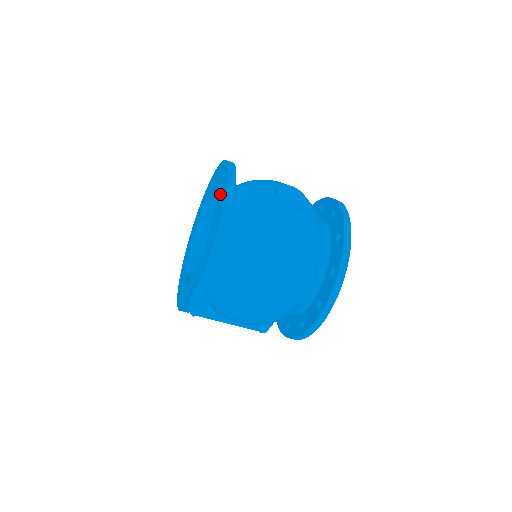
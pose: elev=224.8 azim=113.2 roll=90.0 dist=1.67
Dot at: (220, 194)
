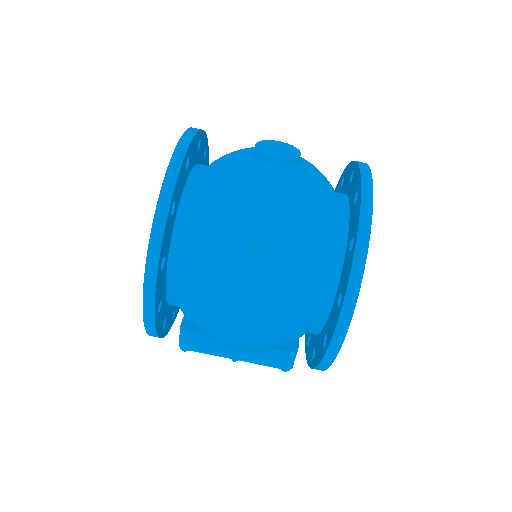
Dot at: occluded
